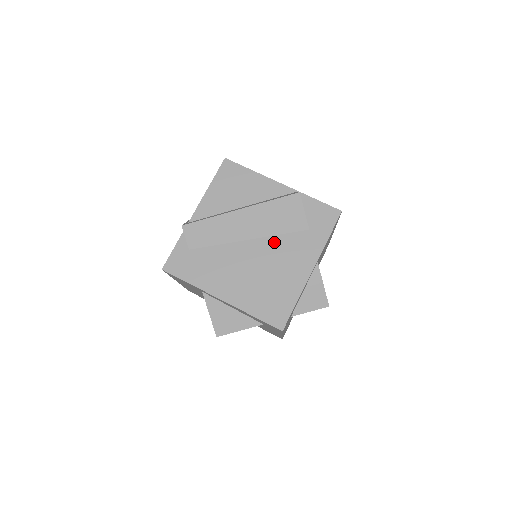
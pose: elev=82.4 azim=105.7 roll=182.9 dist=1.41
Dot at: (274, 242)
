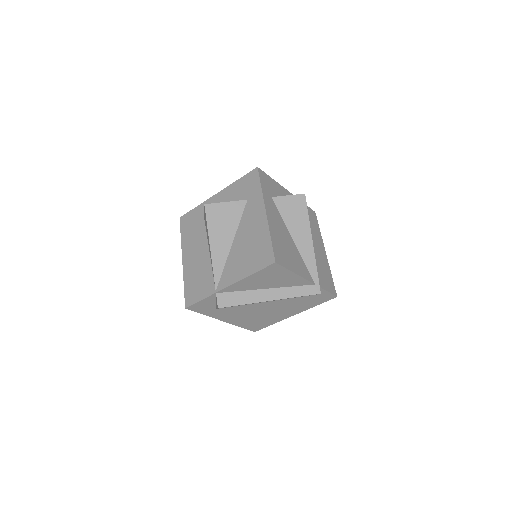
Dot at: occluded
